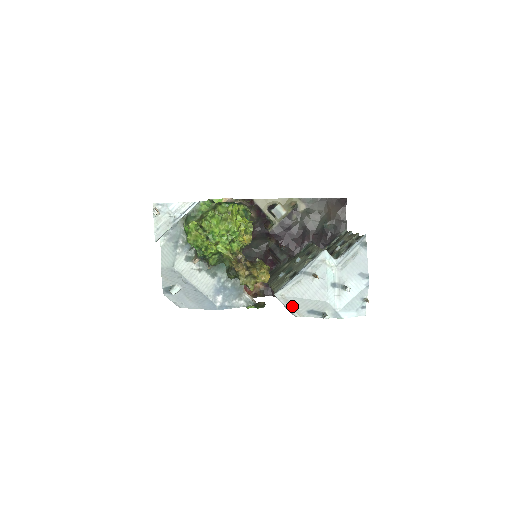
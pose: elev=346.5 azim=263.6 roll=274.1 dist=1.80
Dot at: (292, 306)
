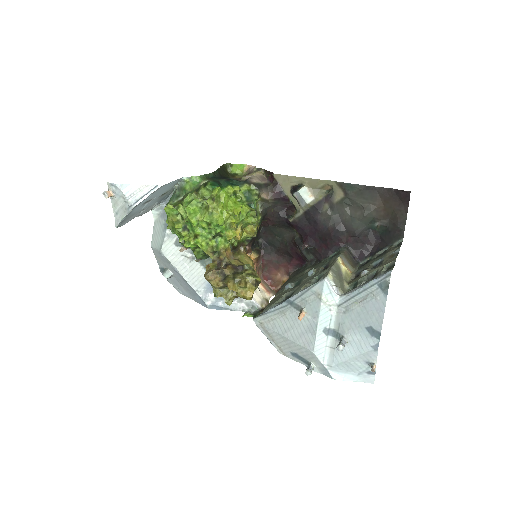
Dot at: (273, 340)
